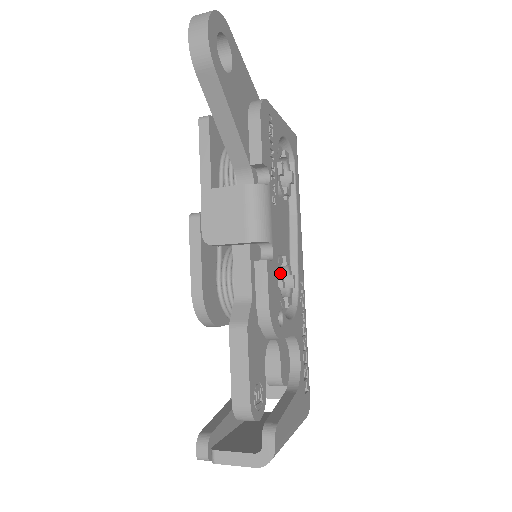
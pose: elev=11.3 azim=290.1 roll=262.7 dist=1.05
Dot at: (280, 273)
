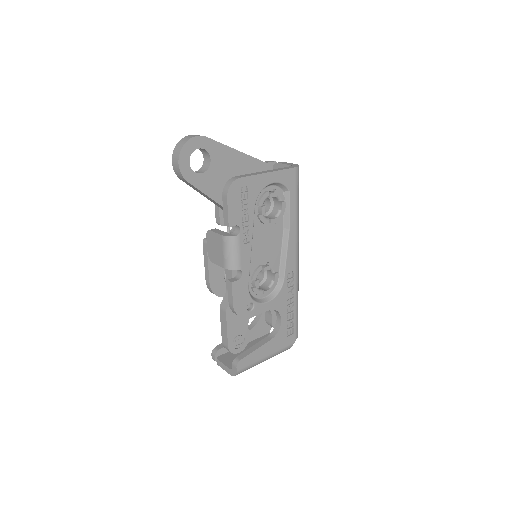
Dot at: (269, 270)
